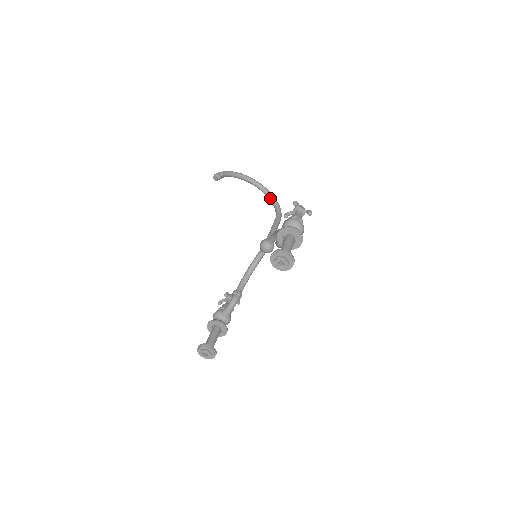
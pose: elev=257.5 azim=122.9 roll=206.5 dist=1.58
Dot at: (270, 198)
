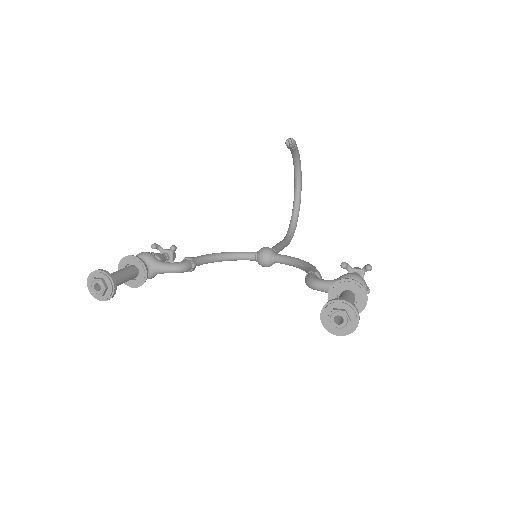
Dot at: (295, 216)
